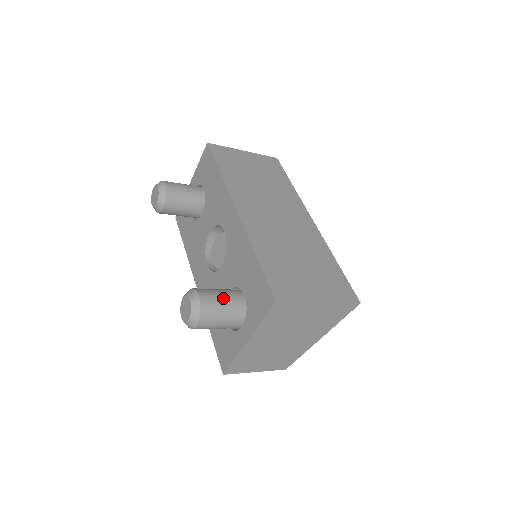
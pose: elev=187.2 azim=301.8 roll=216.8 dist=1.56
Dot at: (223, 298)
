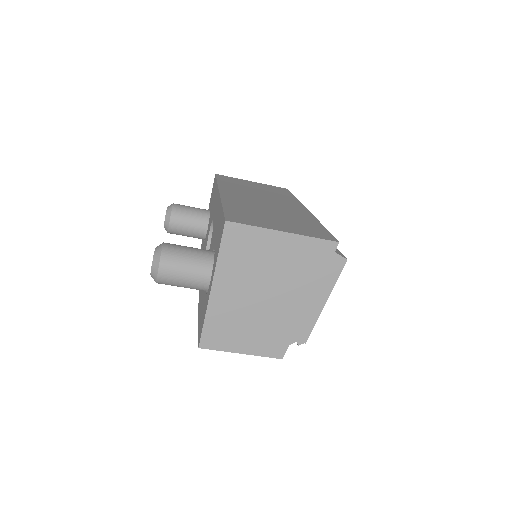
Dot at: (190, 249)
